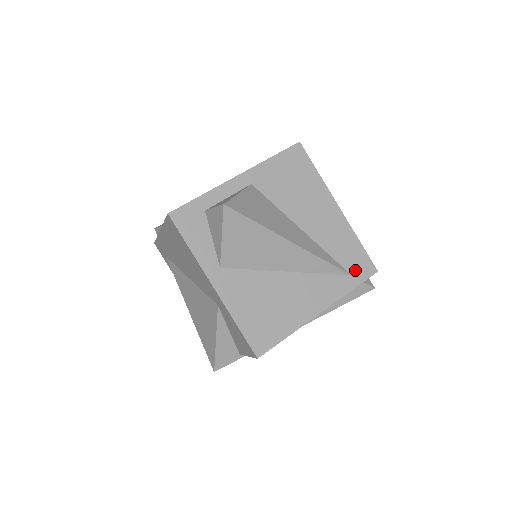
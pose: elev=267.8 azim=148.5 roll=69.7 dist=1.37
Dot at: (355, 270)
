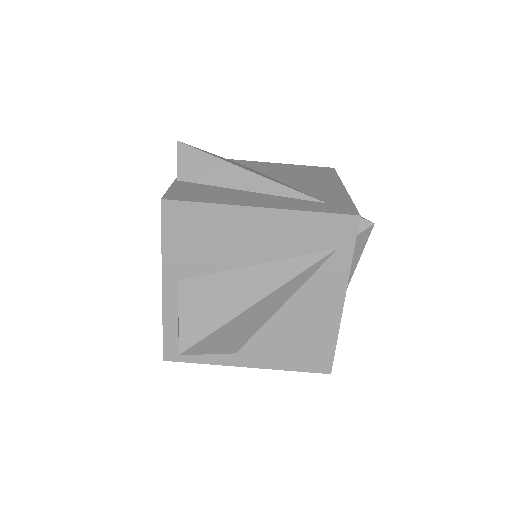
Dot at: (337, 240)
